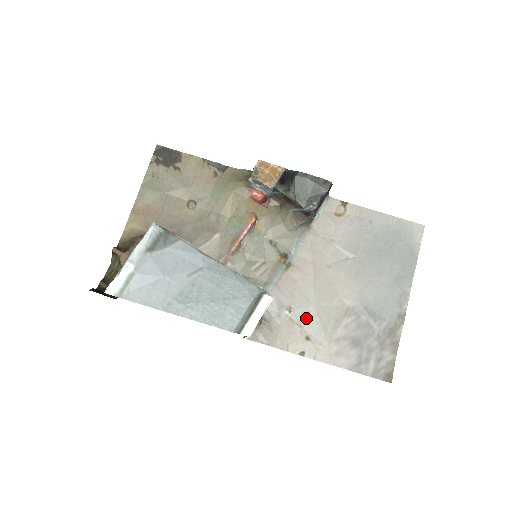
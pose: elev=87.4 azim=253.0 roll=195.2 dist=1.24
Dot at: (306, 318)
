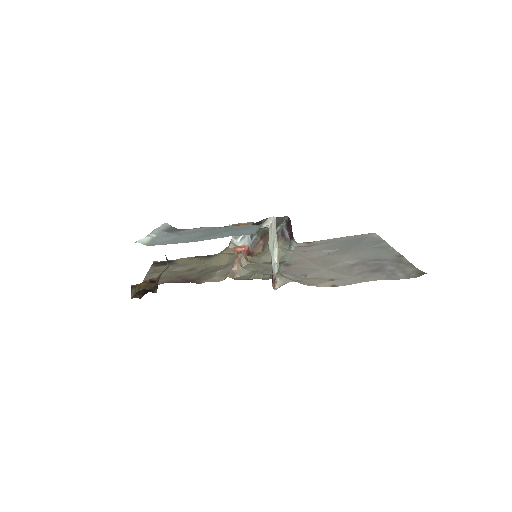
Dot at: (322, 275)
